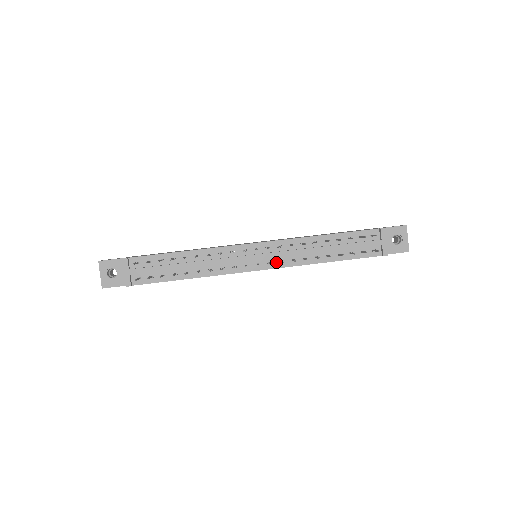
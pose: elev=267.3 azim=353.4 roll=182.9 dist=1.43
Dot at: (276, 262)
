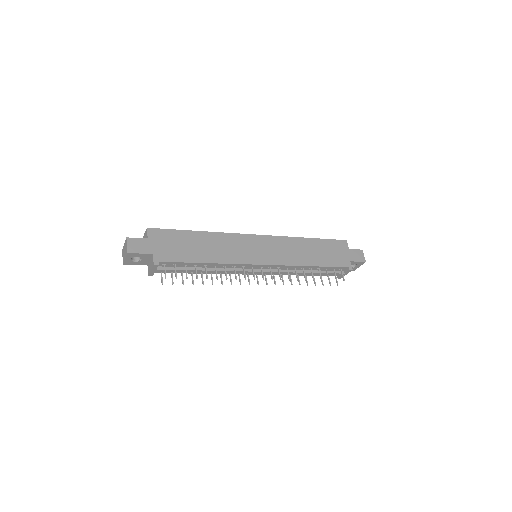
Dot at: occluded
